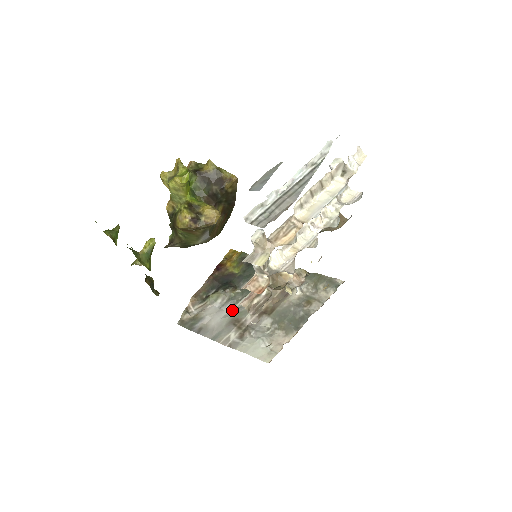
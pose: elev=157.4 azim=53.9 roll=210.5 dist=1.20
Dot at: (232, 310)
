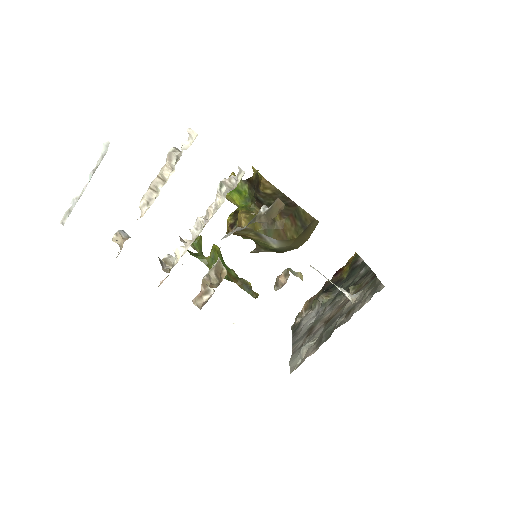
Dot at: (317, 317)
